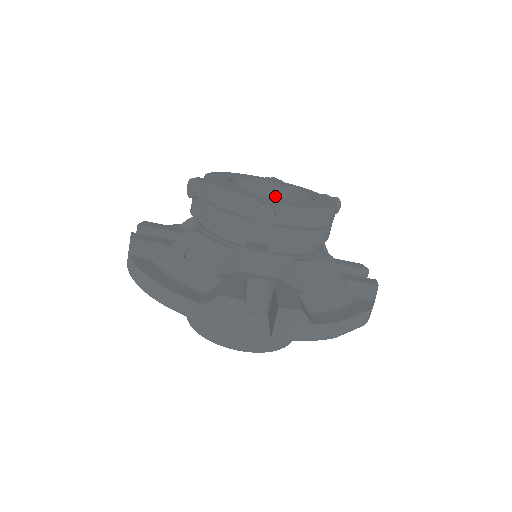
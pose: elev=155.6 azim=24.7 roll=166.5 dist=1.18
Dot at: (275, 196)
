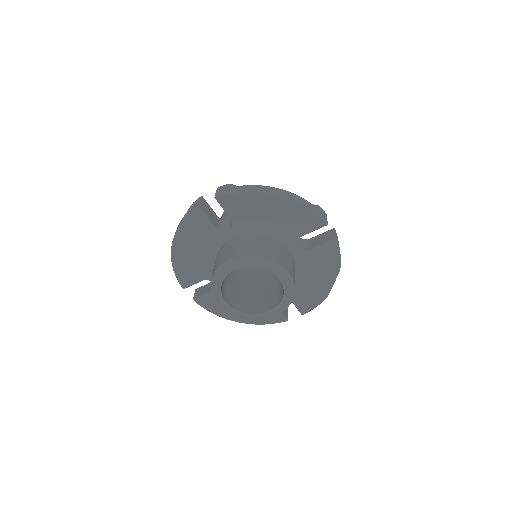
Dot at: occluded
